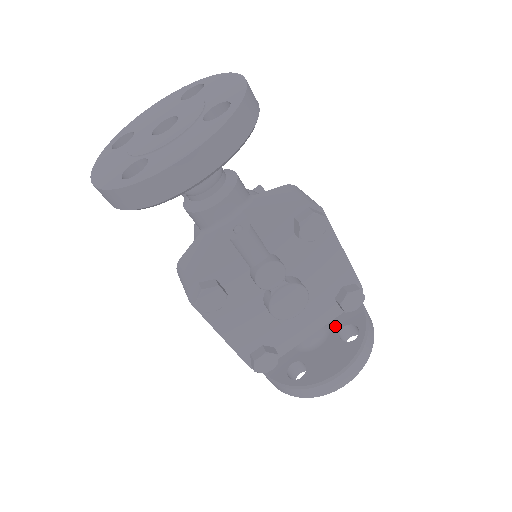
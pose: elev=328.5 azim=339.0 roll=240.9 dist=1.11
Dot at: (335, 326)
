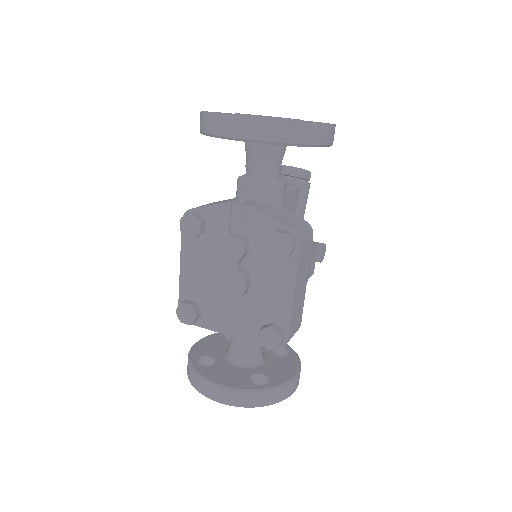
Dot at: (261, 369)
